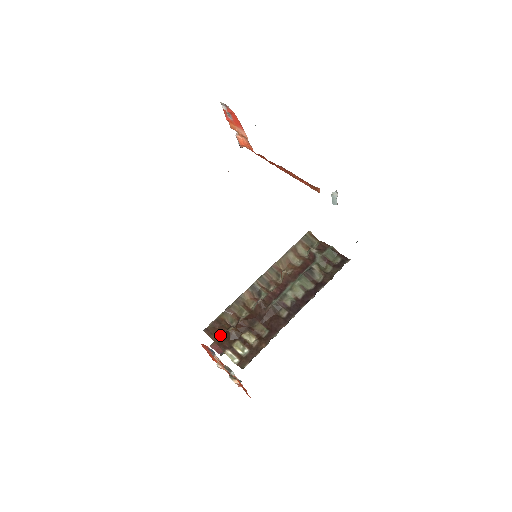
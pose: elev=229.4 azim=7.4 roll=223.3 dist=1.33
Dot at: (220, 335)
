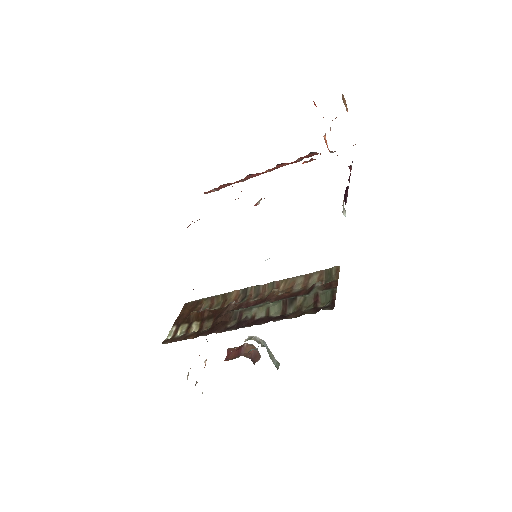
Dot at: (187, 313)
